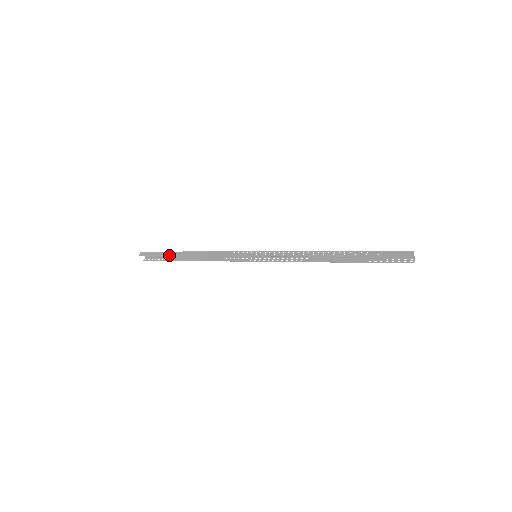
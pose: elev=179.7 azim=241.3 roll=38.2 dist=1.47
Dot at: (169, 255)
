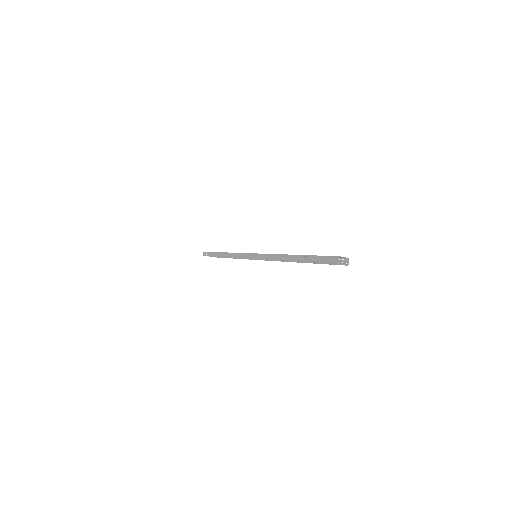
Dot at: (215, 256)
